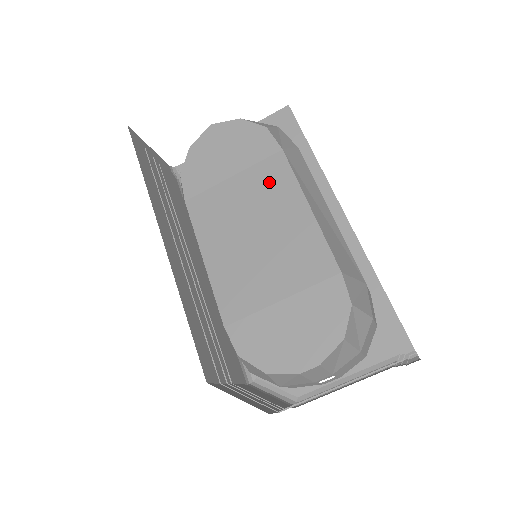
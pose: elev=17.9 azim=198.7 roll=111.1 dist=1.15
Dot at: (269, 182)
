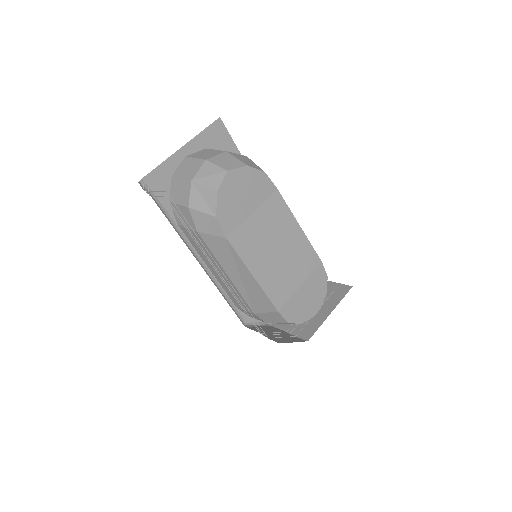
Dot at: (276, 214)
